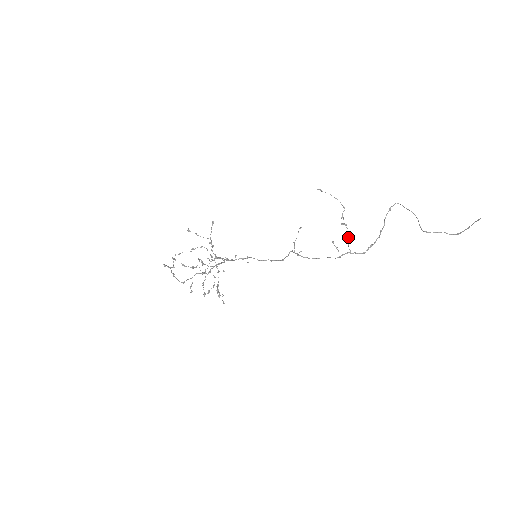
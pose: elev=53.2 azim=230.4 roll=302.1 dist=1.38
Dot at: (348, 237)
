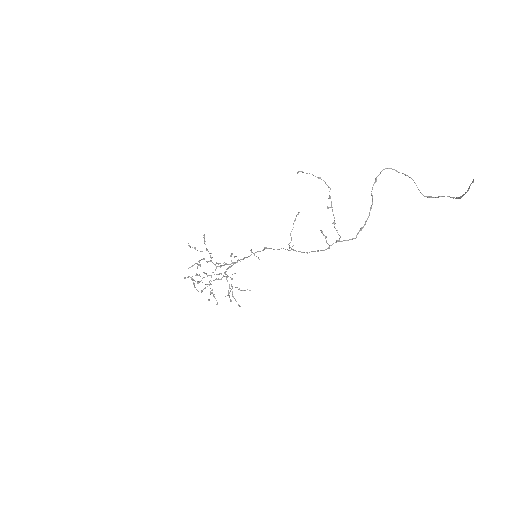
Dot at: (334, 224)
